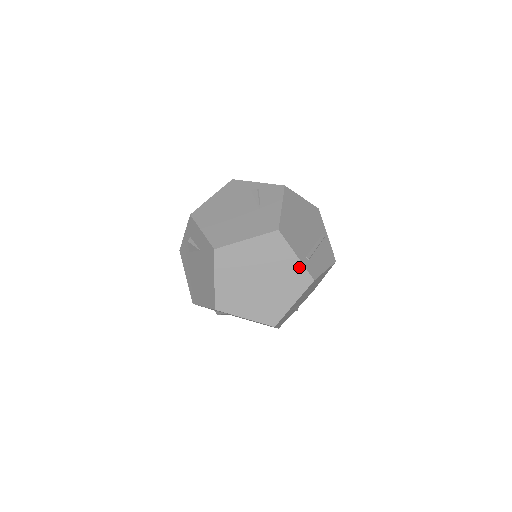
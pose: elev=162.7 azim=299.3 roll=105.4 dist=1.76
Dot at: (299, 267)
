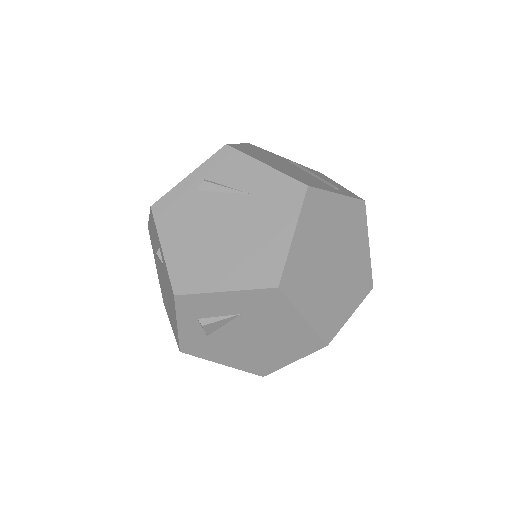
Dot at: (348, 203)
